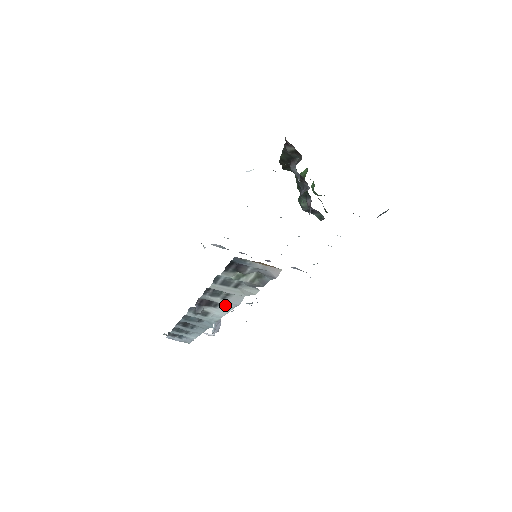
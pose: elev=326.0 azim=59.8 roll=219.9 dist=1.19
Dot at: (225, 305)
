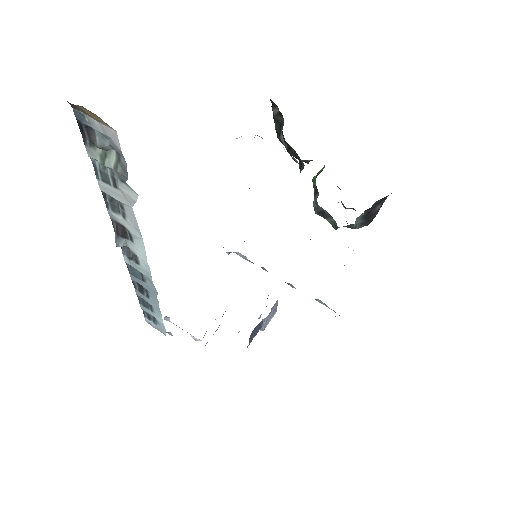
Dot at: (133, 232)
